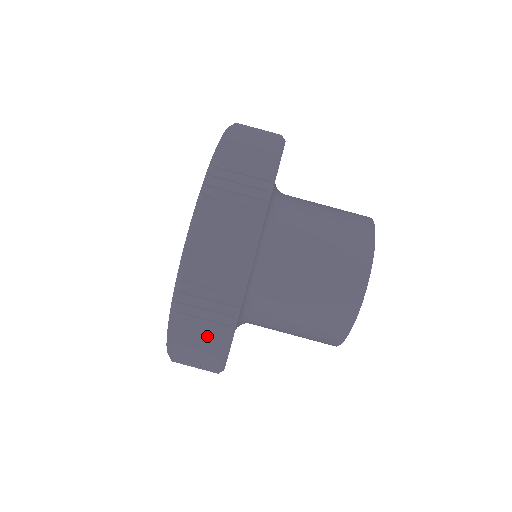
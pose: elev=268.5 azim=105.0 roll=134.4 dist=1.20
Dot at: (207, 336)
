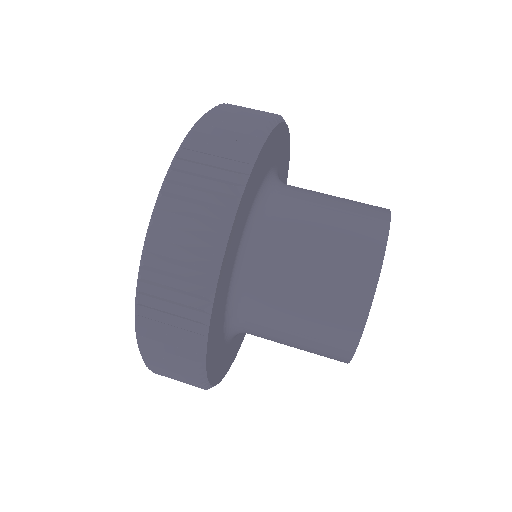
Dot at: (218, 168)
